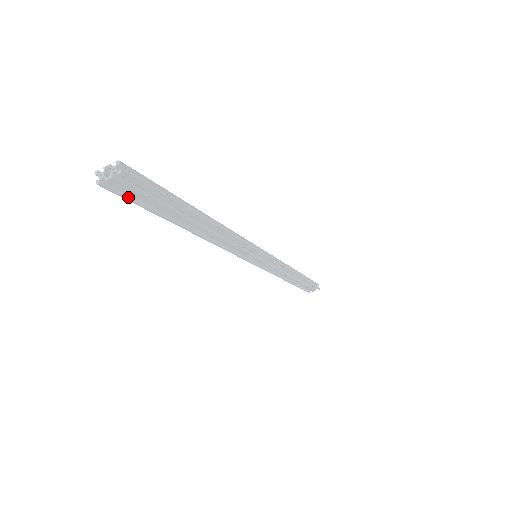
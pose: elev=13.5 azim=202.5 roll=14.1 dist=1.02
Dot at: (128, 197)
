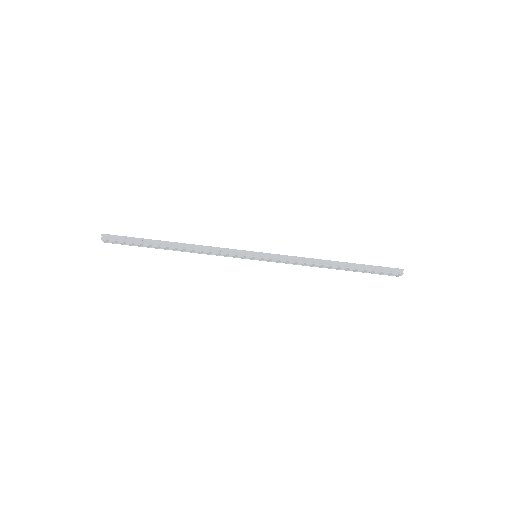
Dot at: (121, 244)
